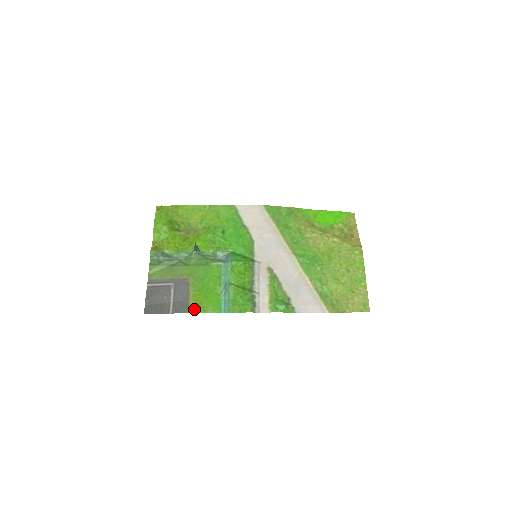
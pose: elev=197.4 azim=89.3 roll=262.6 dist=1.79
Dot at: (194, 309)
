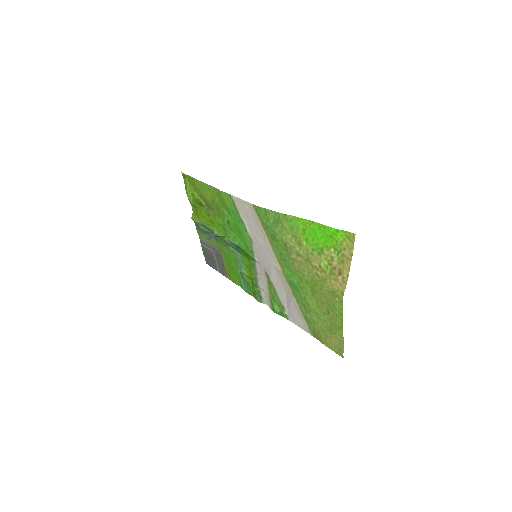
Dot at: (229, 277)
